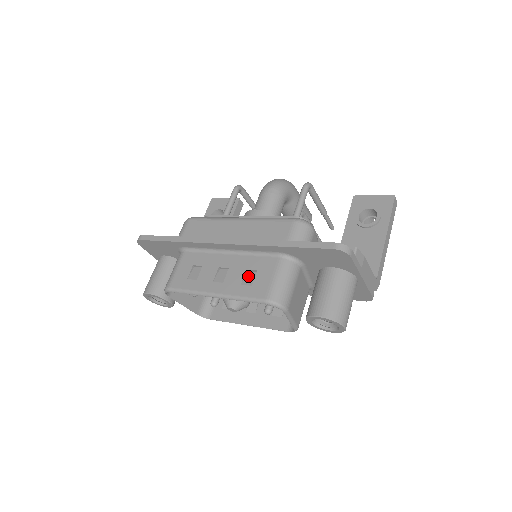
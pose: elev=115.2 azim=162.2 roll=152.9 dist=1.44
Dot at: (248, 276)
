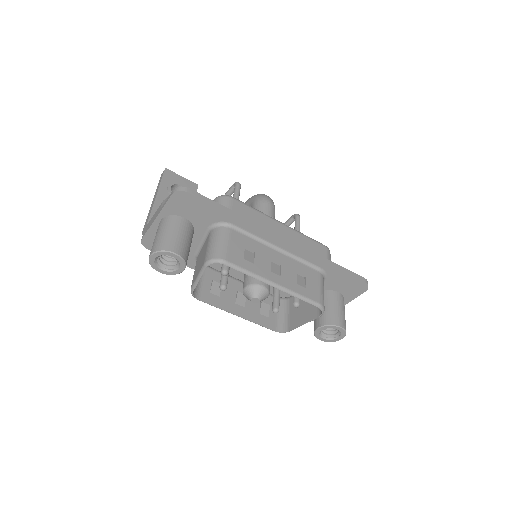
Dot at: (299, 278)
